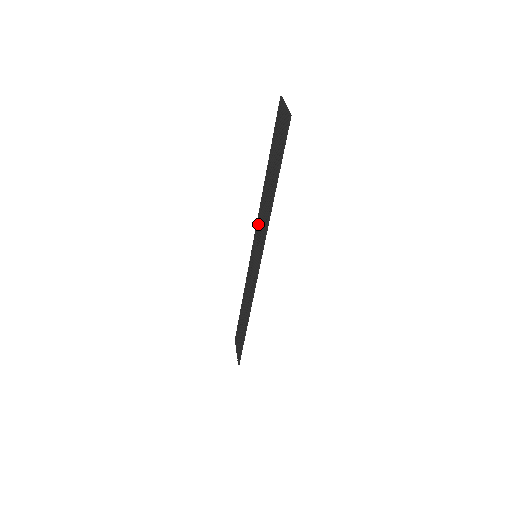
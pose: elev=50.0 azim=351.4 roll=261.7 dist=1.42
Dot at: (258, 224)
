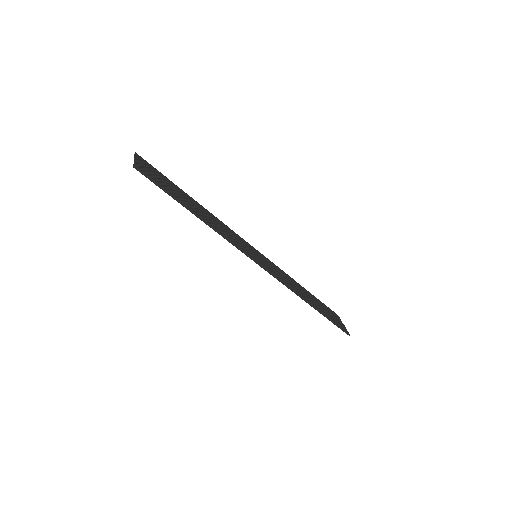
Dot at: occluded
